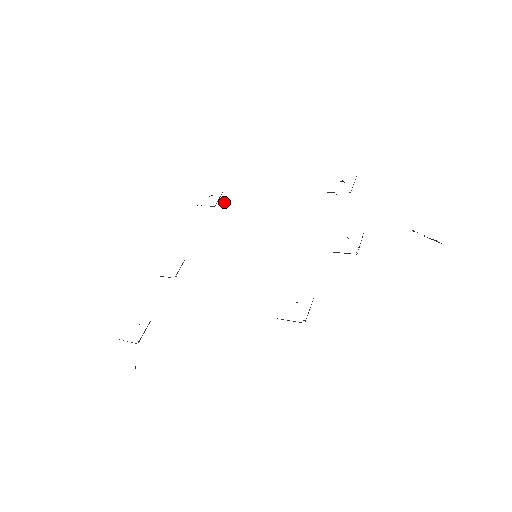
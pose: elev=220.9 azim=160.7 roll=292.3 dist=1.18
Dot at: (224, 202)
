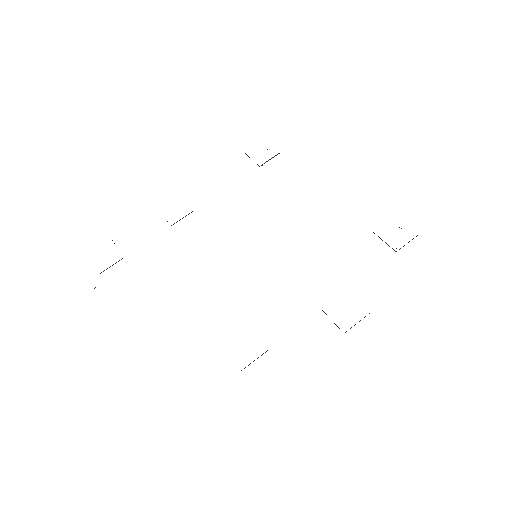
Dot at: occluded
